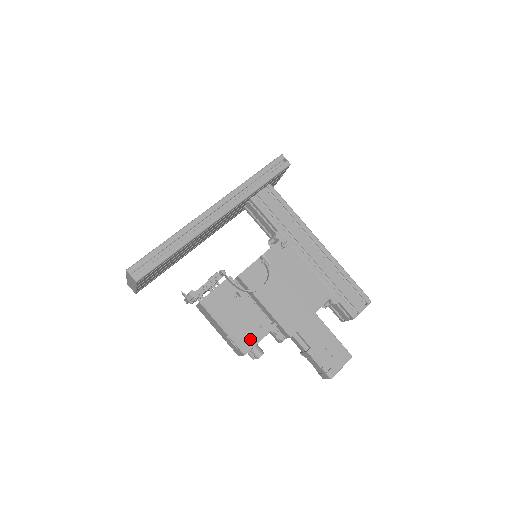
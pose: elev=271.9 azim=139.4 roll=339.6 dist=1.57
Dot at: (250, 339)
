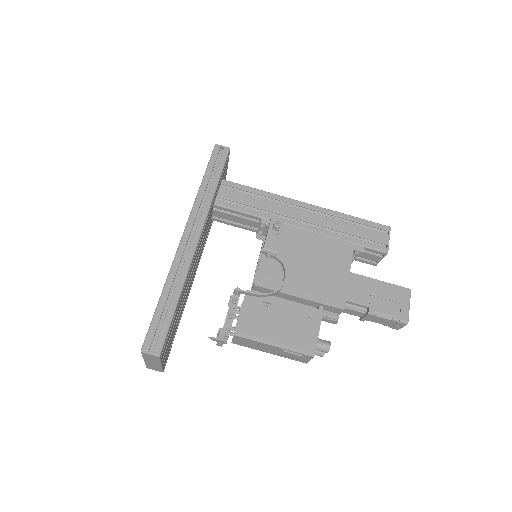
Dot at: (308, 338)
